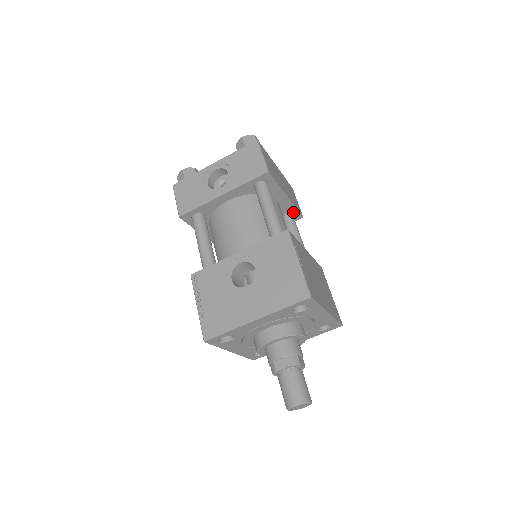
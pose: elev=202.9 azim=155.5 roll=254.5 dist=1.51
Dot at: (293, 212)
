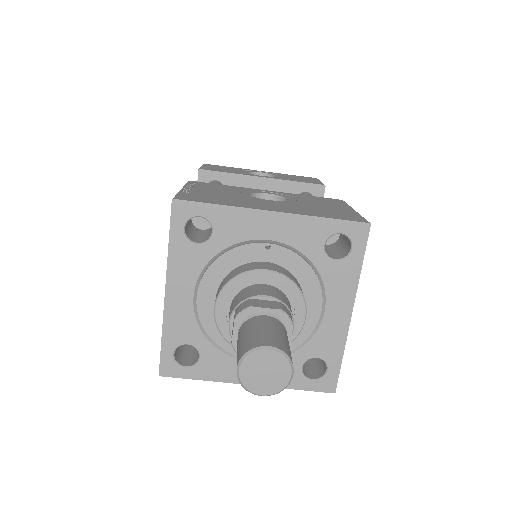
Dot at: occluded
